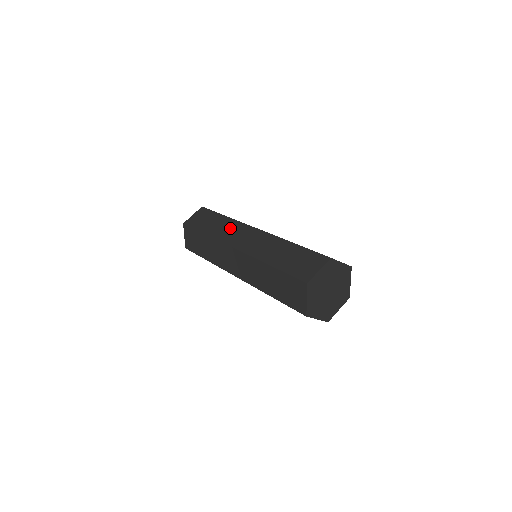
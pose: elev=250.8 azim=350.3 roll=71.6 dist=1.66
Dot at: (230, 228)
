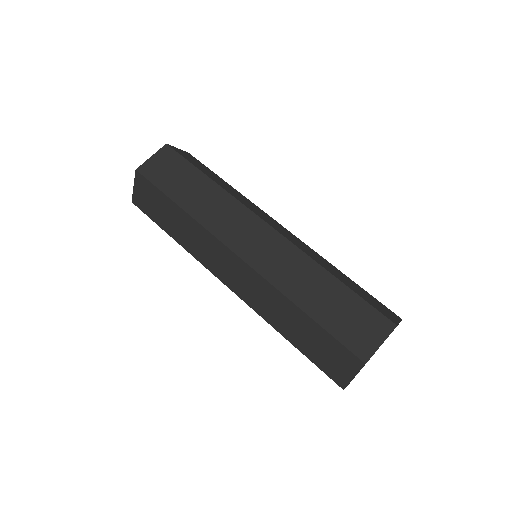
Dot at: (249, 202)
